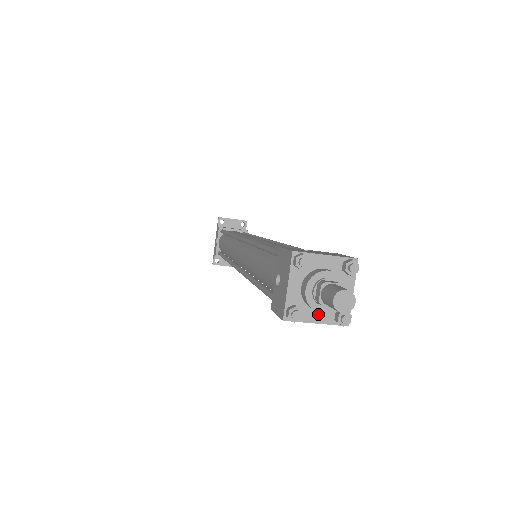
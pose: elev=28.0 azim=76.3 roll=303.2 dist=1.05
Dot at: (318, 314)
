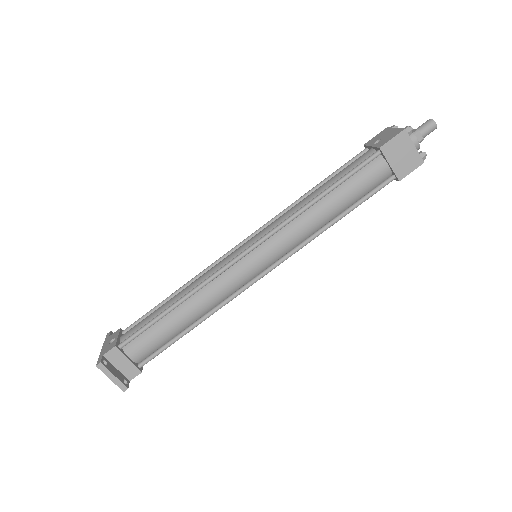
Dot at: (412, 146)
